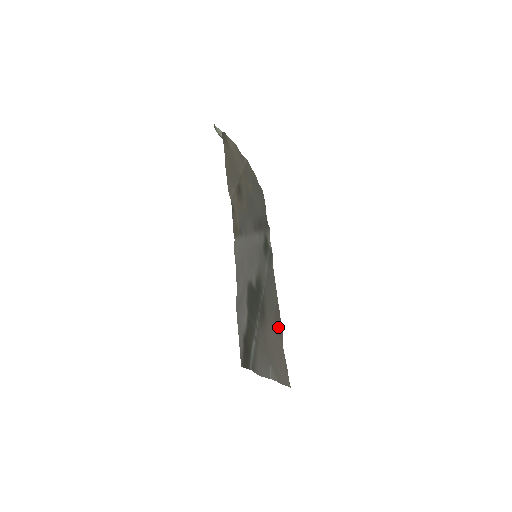
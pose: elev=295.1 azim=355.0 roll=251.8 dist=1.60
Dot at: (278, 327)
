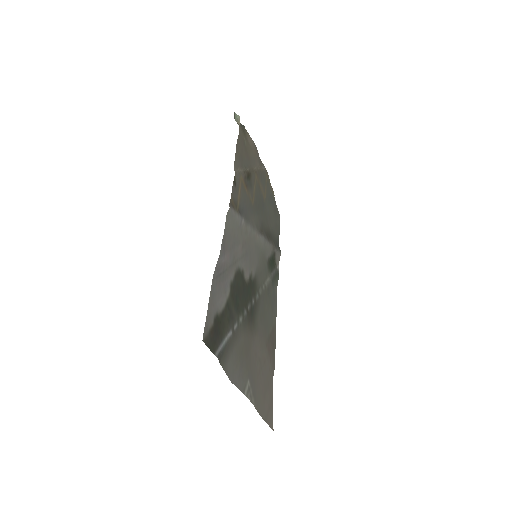
Dot at: (270, 352)
